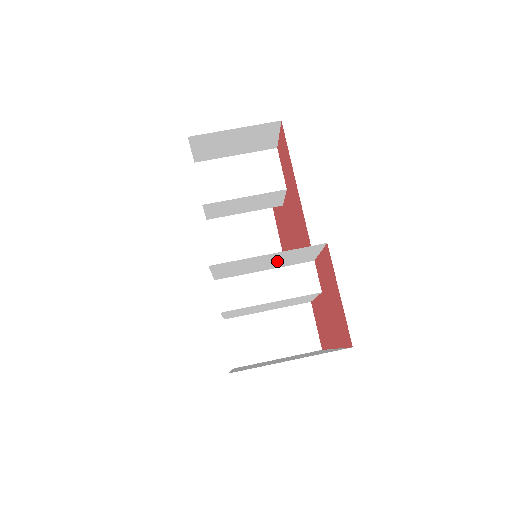
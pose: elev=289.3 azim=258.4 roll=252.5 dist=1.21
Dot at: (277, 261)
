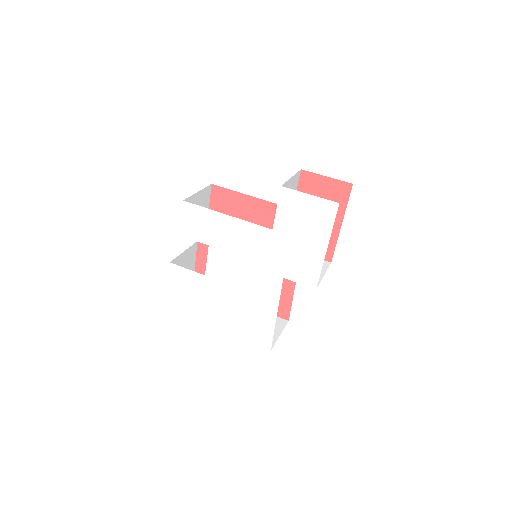
Dot at: occluded
